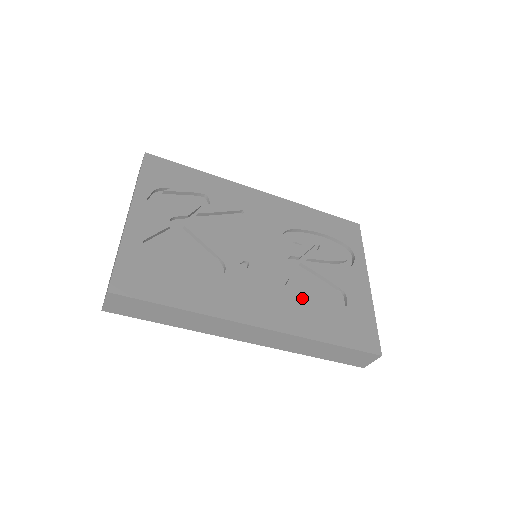
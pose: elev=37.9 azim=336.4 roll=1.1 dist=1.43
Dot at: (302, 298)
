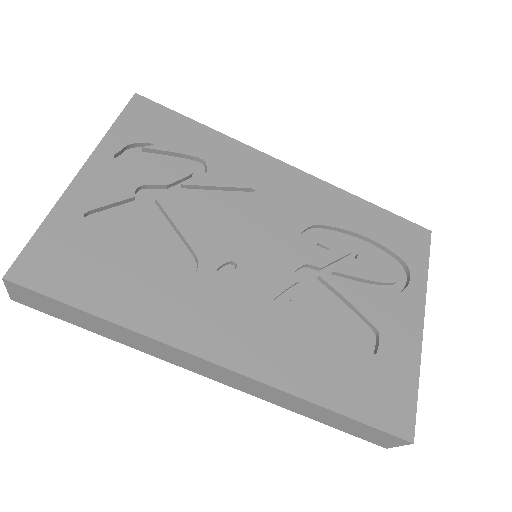
Dot at: (305, 330)
